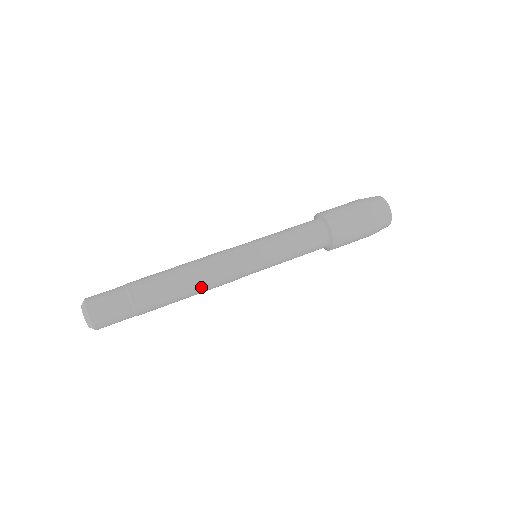
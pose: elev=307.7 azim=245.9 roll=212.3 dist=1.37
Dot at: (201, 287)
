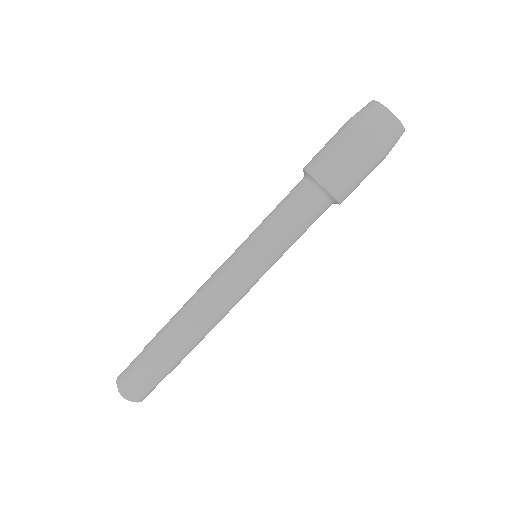
Dot at: occluded
